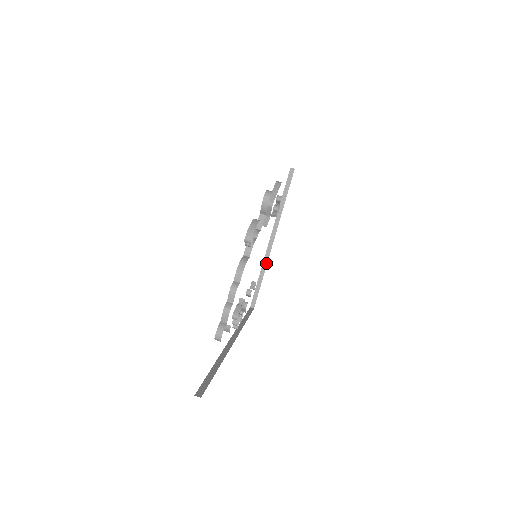
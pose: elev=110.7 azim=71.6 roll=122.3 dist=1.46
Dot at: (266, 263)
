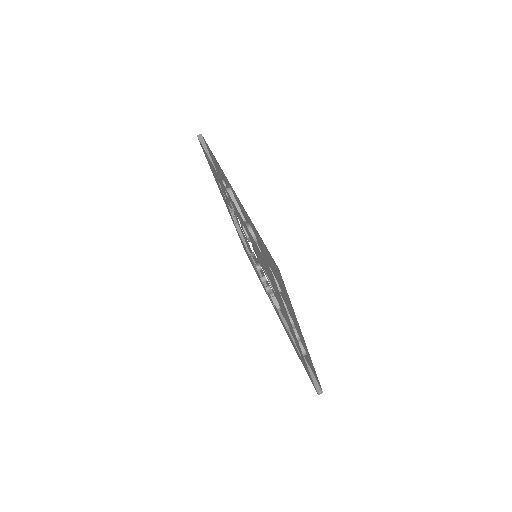
Dot at: (234, 217)
